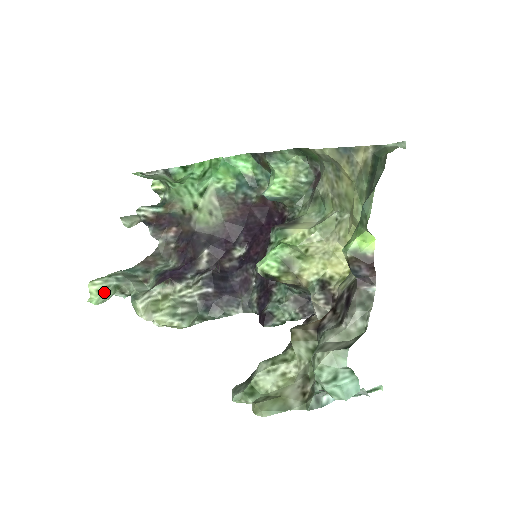
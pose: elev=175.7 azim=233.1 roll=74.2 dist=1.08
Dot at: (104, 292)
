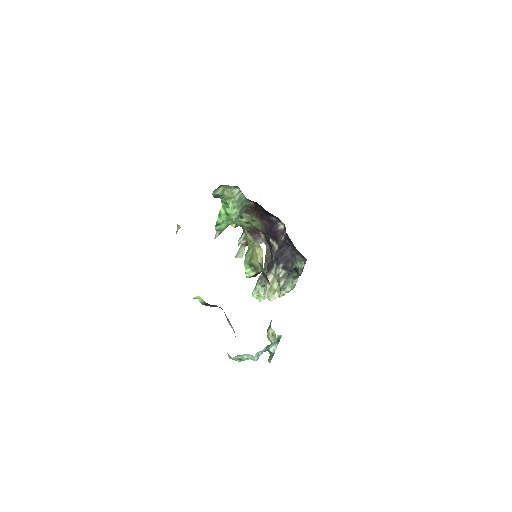
Dot at: (260, 294)
